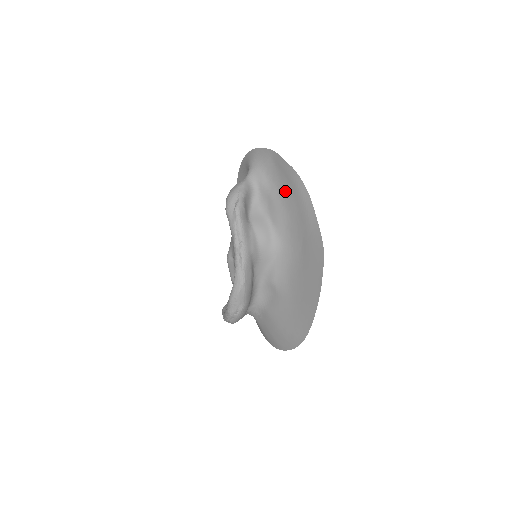
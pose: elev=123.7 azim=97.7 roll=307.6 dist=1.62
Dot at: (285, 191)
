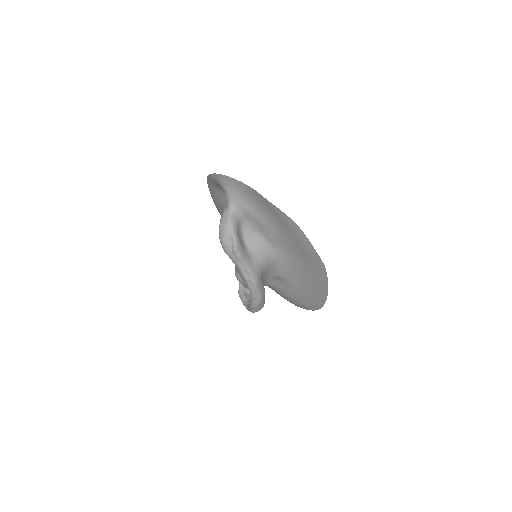
Dot at: (274, 220)
